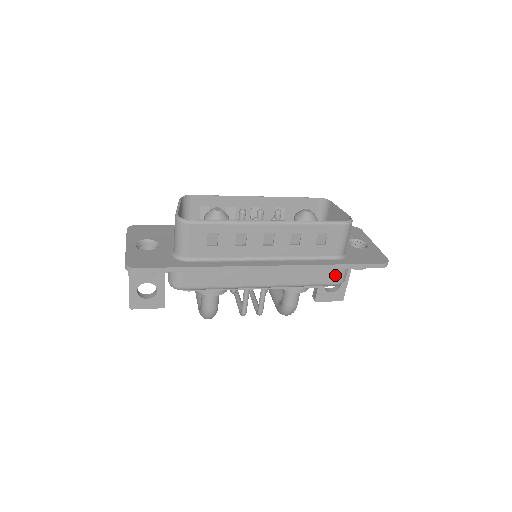
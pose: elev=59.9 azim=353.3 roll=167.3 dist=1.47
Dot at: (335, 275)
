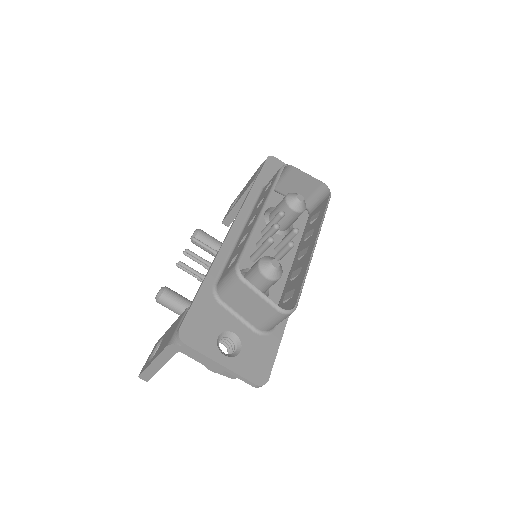
Dot at: occluded
